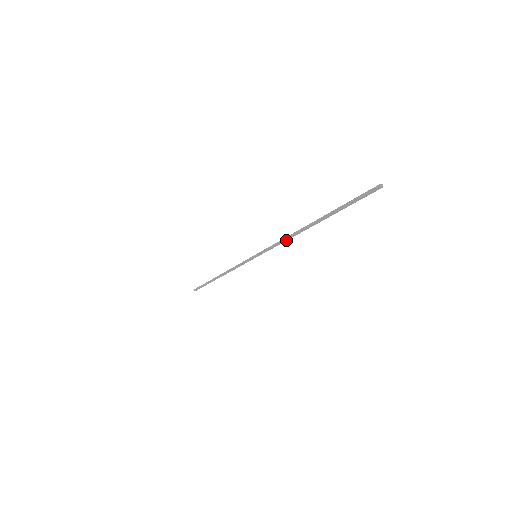
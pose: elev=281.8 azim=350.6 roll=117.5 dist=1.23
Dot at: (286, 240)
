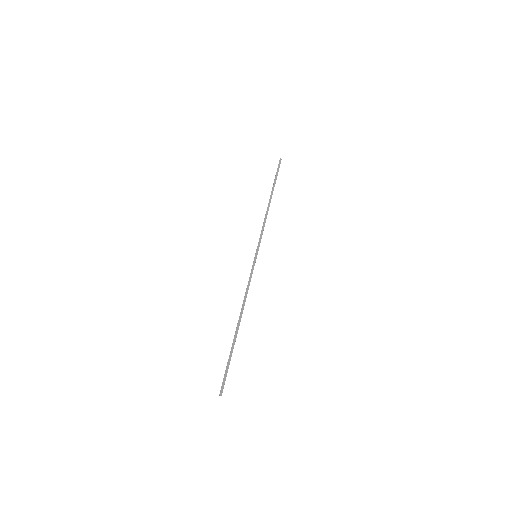
Dot at: occluded
